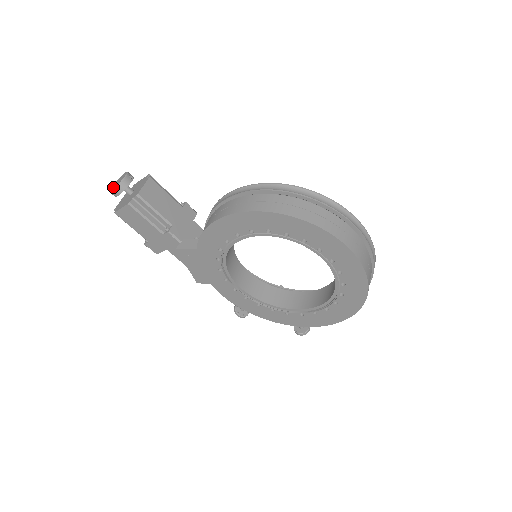
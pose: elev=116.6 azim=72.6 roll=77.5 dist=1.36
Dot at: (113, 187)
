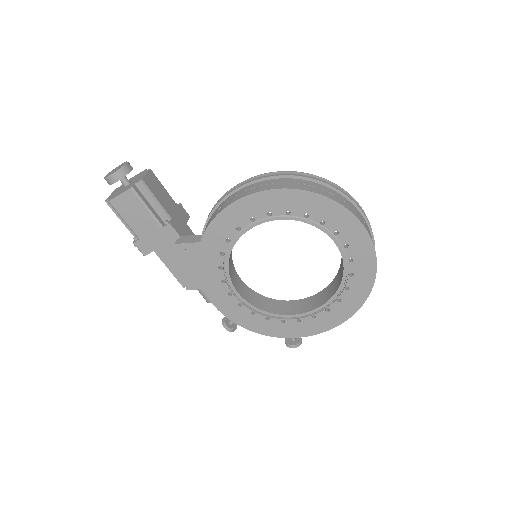
Dot at: (112, 173)
